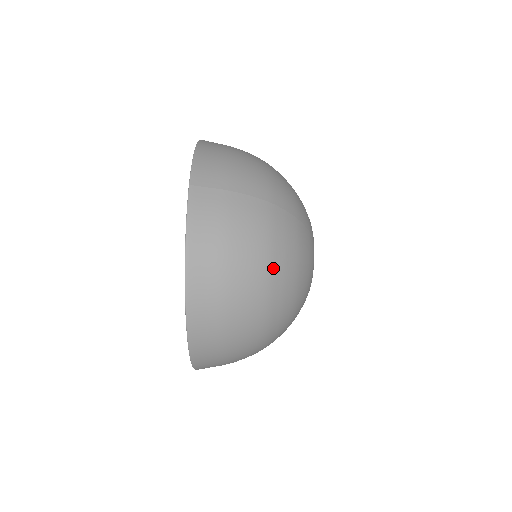
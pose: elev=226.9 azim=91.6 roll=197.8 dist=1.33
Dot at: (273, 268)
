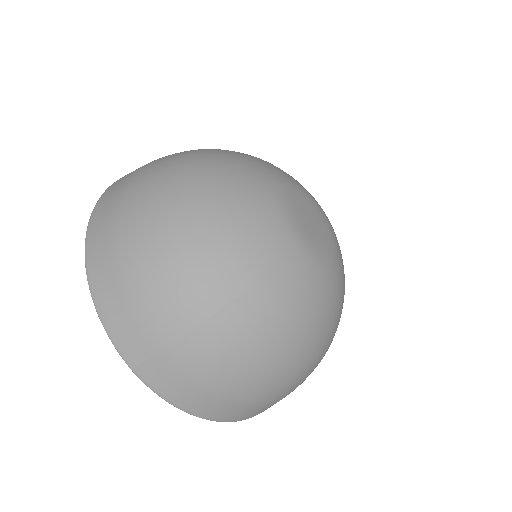
Dot at: (277, 358)
